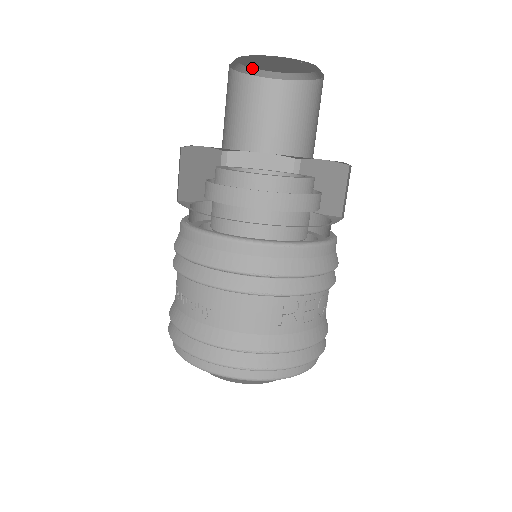
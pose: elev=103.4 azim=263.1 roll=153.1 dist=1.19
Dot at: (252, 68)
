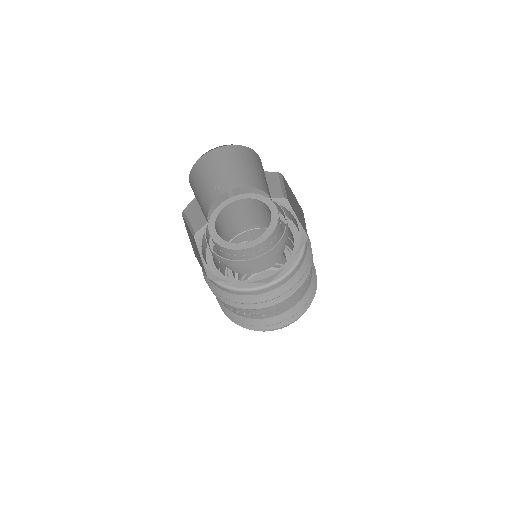
Dot at: occluded
